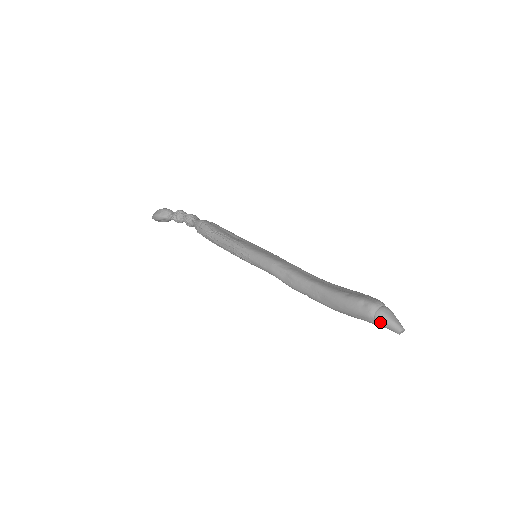
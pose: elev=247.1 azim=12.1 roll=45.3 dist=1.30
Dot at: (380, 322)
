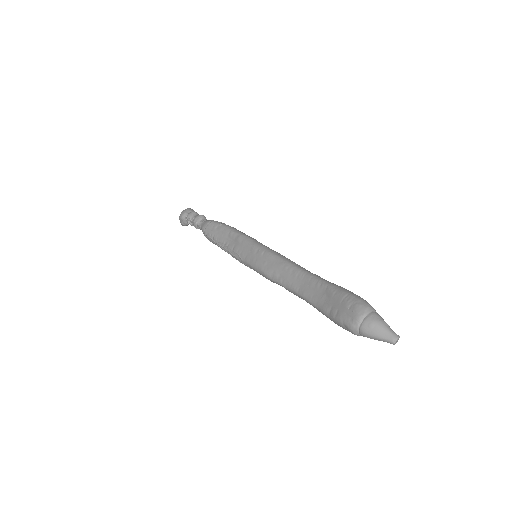
Dot at: (371, 338)
